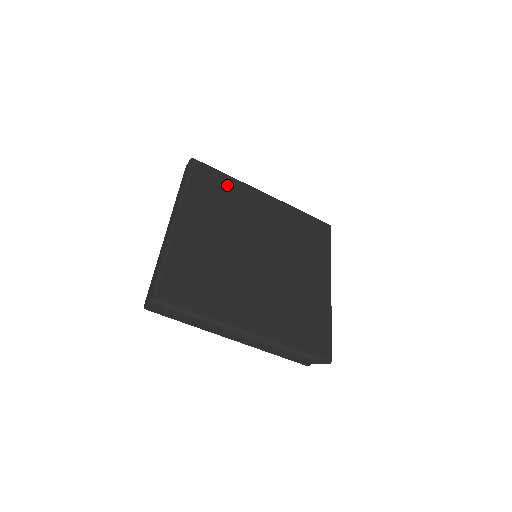
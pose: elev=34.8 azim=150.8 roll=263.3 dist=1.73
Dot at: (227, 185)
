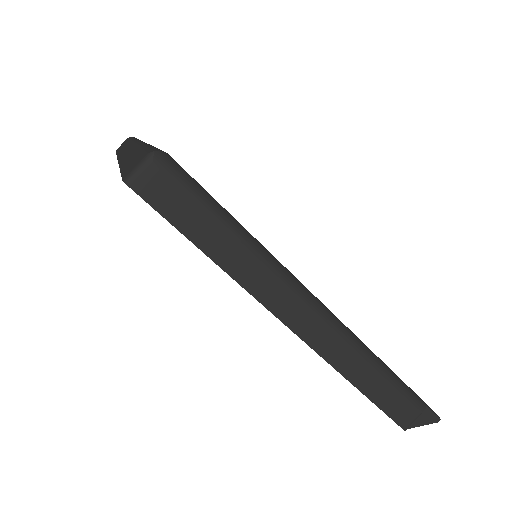
Dot at: occluded
